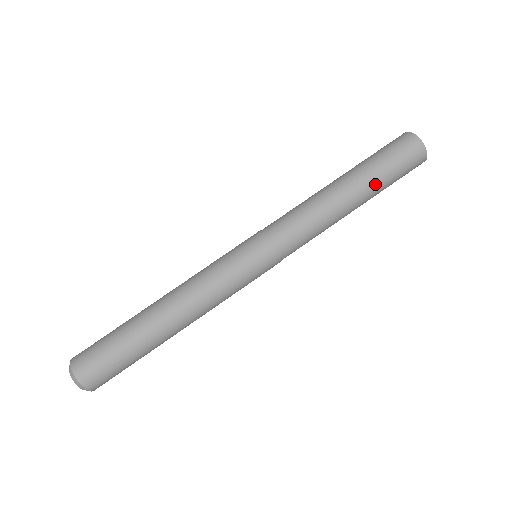
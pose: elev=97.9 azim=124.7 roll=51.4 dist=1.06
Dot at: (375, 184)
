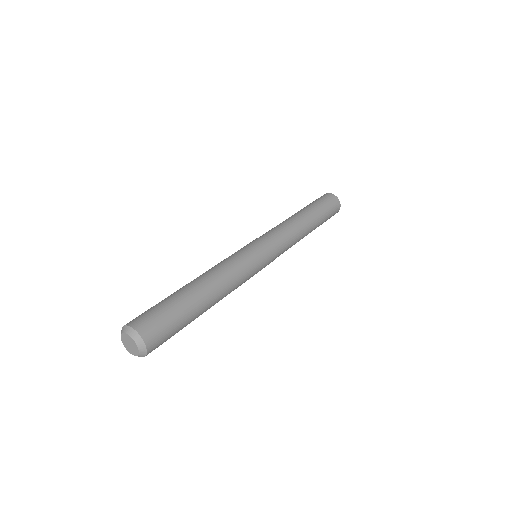
Dot at: (319, 216)
